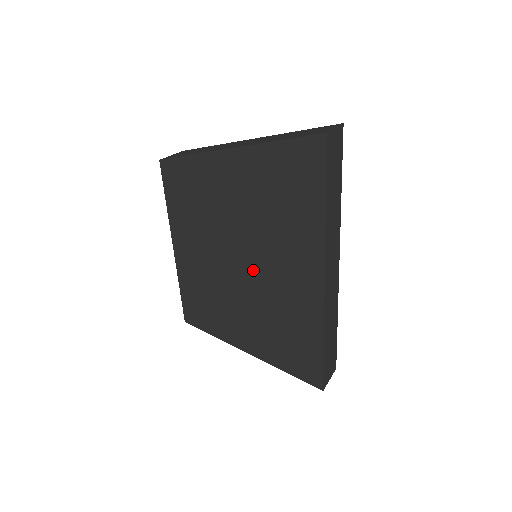
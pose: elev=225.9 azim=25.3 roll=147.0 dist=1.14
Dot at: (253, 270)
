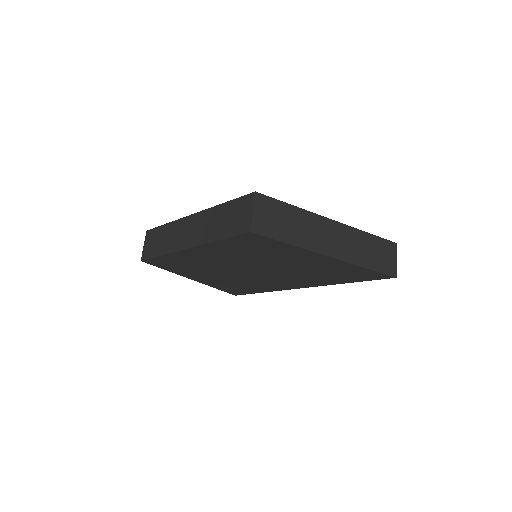
Dot at: (256, 274)
